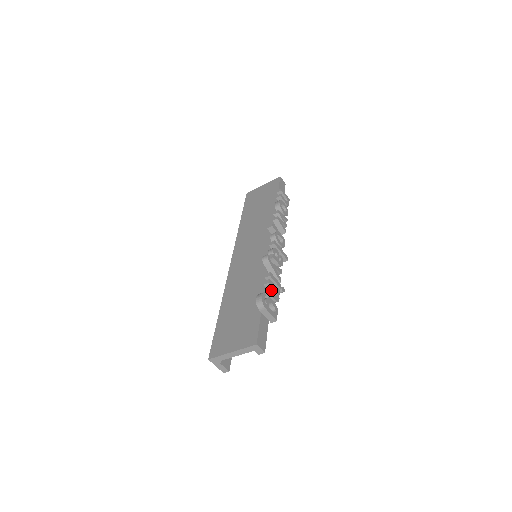
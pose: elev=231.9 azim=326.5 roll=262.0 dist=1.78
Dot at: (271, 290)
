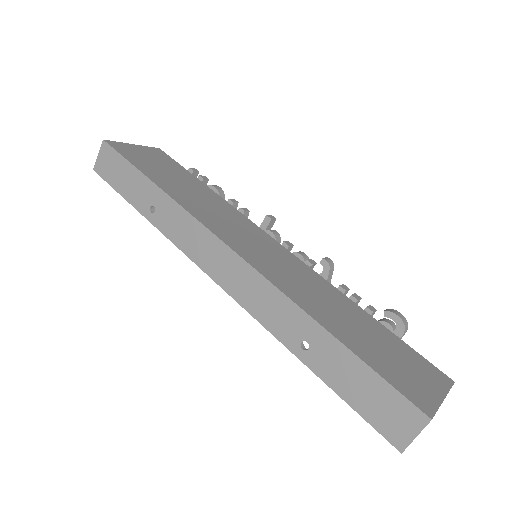
Dot at: occluded
